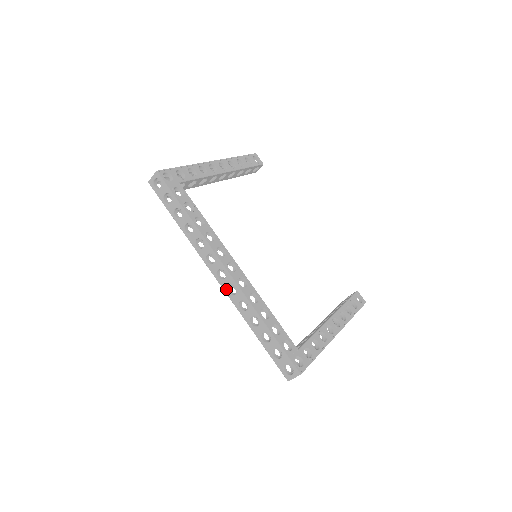
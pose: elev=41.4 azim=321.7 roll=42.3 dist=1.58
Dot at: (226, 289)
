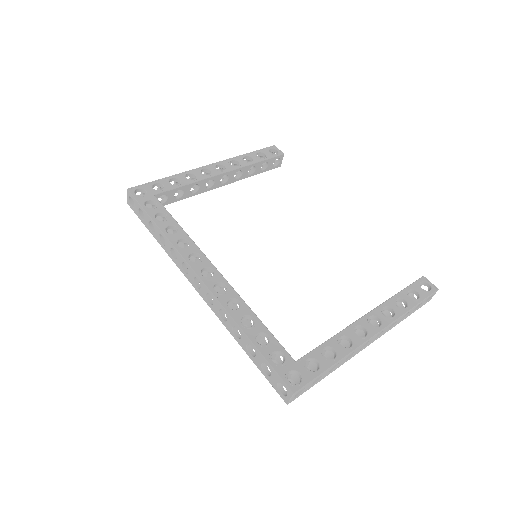
Dot at: (205, 299)
